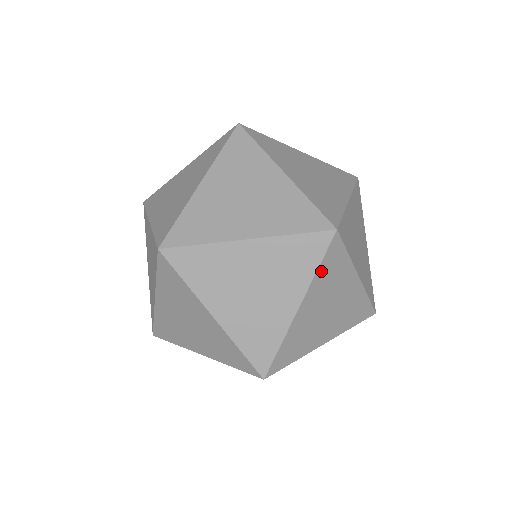
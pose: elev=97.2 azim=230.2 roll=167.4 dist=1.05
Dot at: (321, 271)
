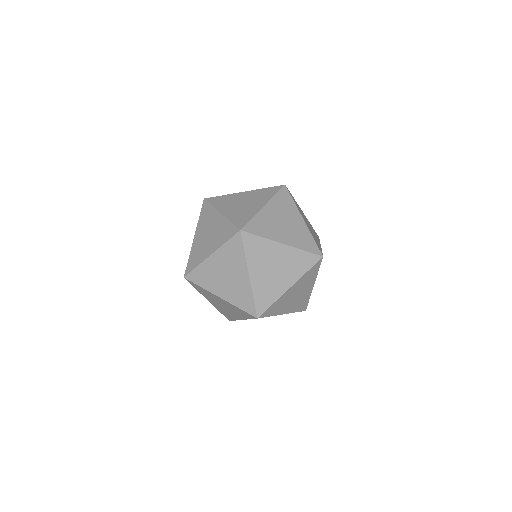
Dot at: (307, 273)
